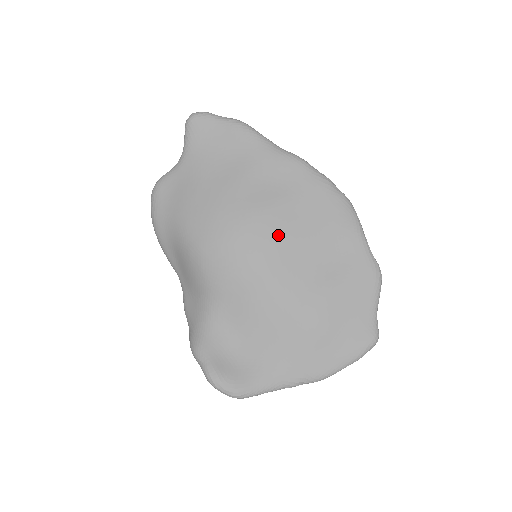
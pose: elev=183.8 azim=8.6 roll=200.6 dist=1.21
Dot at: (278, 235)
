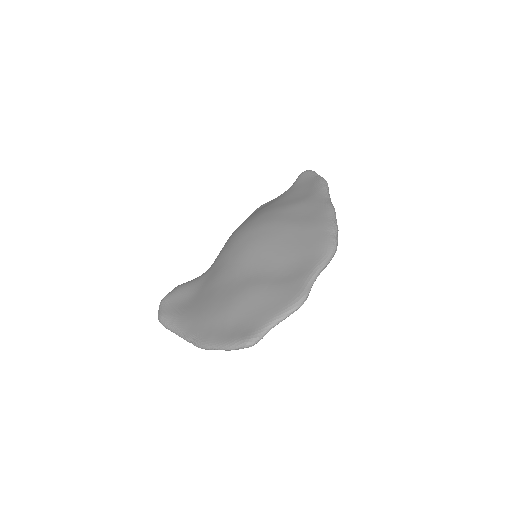
Dot at: (268, 239)
